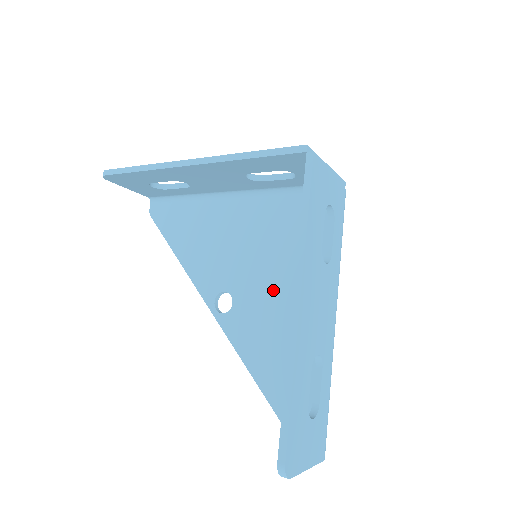
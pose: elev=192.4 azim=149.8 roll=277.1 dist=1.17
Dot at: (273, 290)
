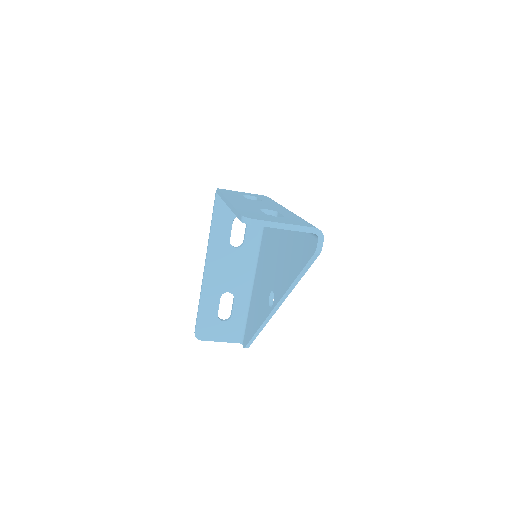
Dot at: (276, 256)
